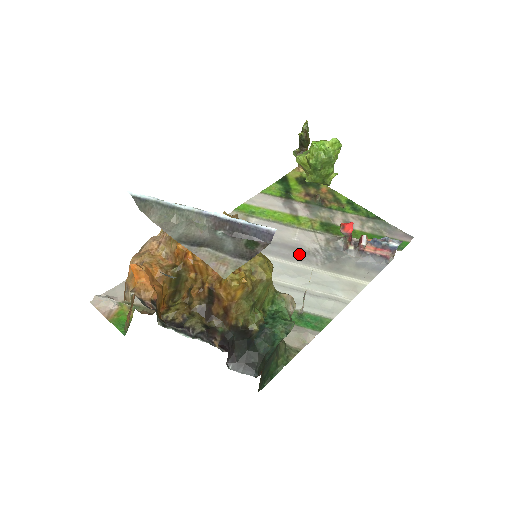
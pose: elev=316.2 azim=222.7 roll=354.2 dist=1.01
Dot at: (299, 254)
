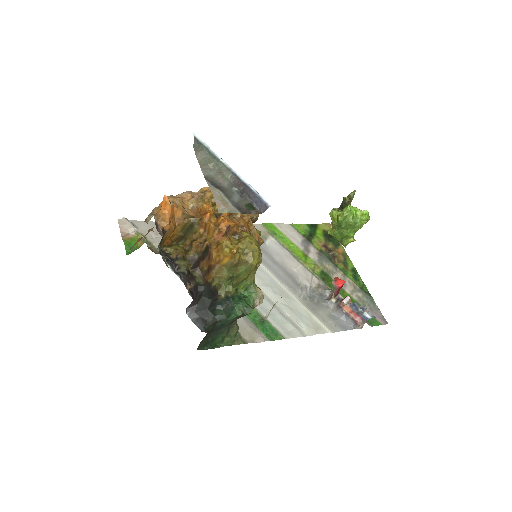
Dot at: (291, 281)
